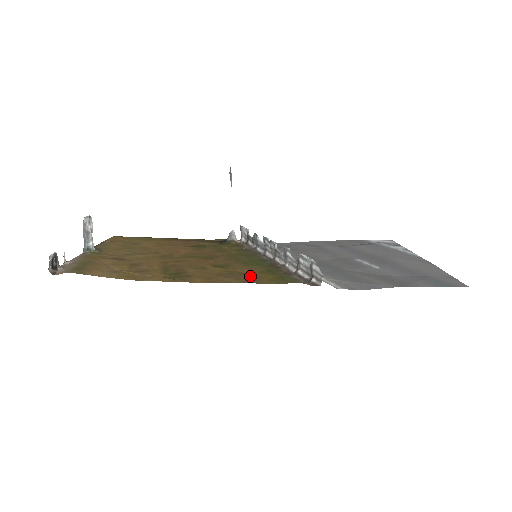
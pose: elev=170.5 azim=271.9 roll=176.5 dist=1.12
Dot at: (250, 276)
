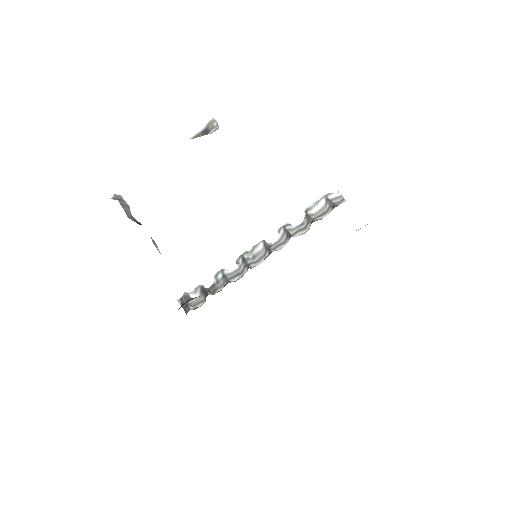
Dot at: occluded
